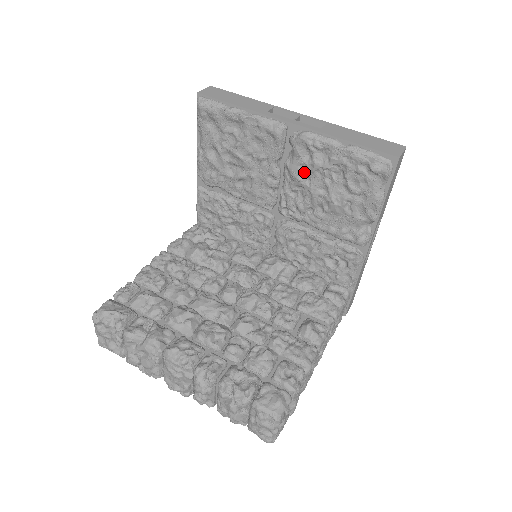
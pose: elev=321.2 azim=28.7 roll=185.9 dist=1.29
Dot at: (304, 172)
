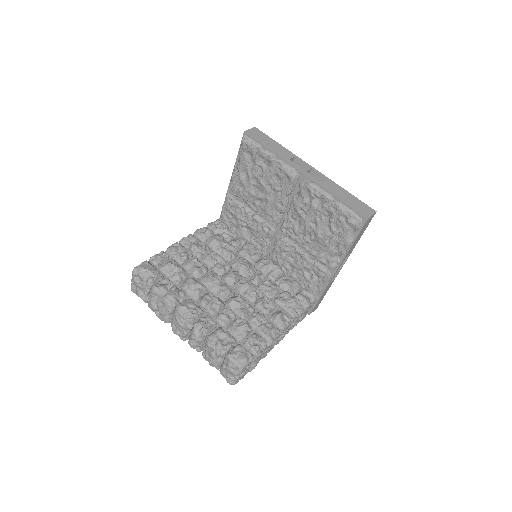
Dot at: (304, 209)
